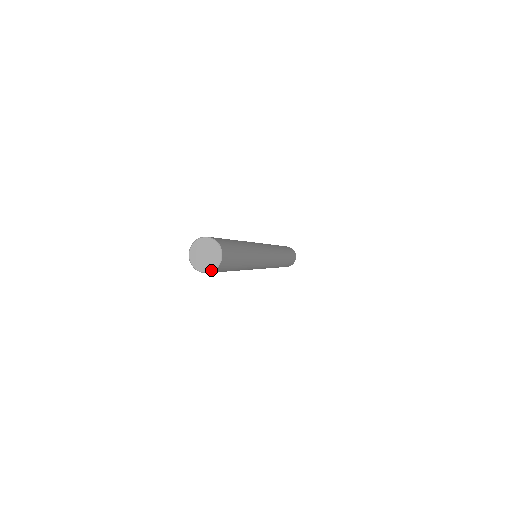
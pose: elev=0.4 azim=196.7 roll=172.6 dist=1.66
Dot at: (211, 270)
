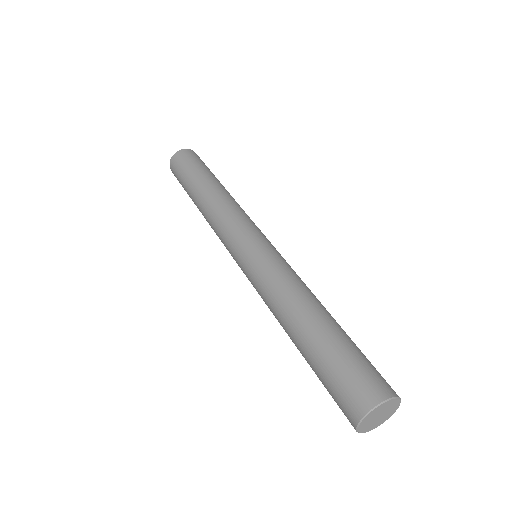
Dot at: occluded
